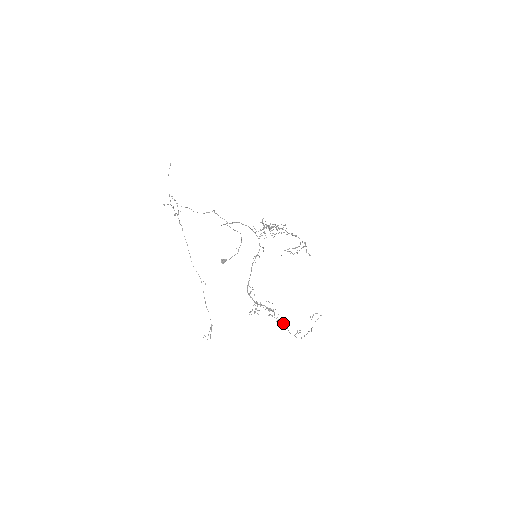
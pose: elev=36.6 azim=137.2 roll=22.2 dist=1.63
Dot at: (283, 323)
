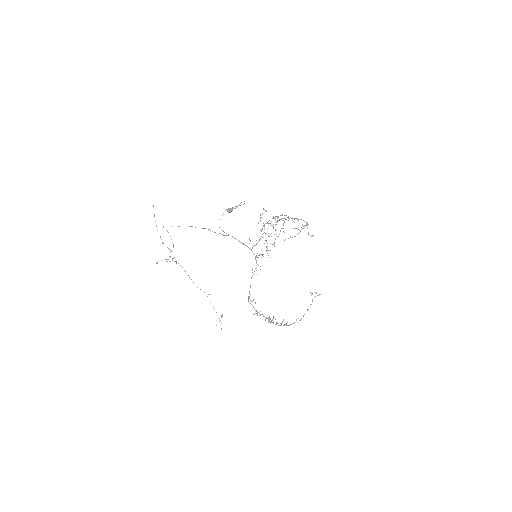
Dot at: occluded
